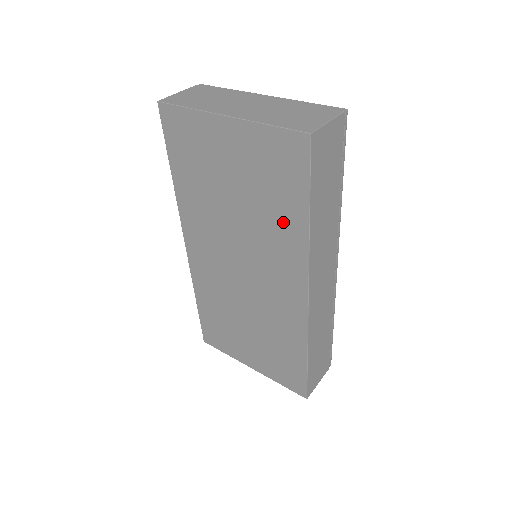
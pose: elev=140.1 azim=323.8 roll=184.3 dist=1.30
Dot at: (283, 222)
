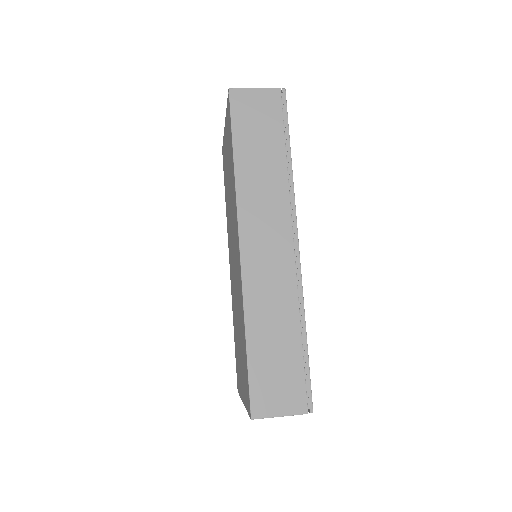
Dot at: (232, 178)
